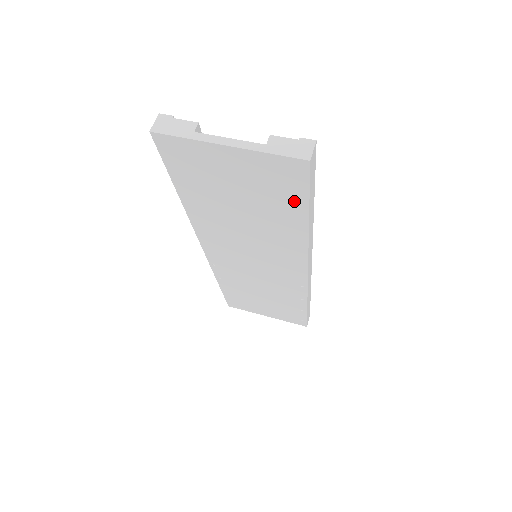
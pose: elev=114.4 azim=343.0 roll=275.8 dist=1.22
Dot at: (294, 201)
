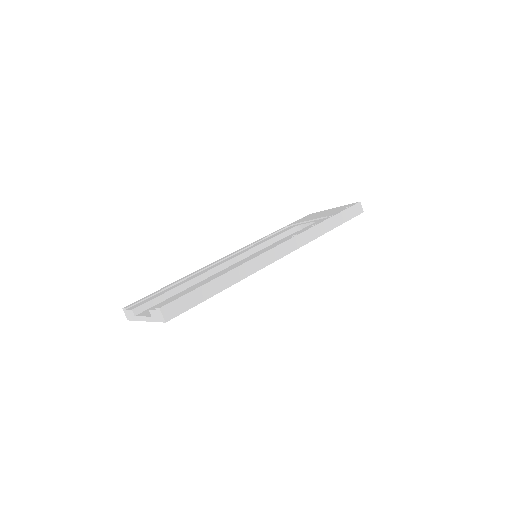
Dot at: occluded
